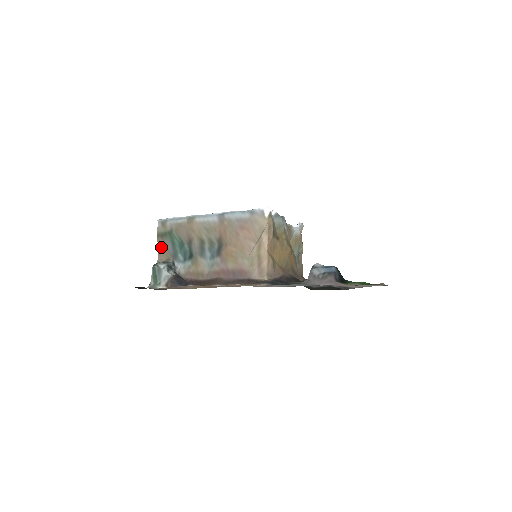
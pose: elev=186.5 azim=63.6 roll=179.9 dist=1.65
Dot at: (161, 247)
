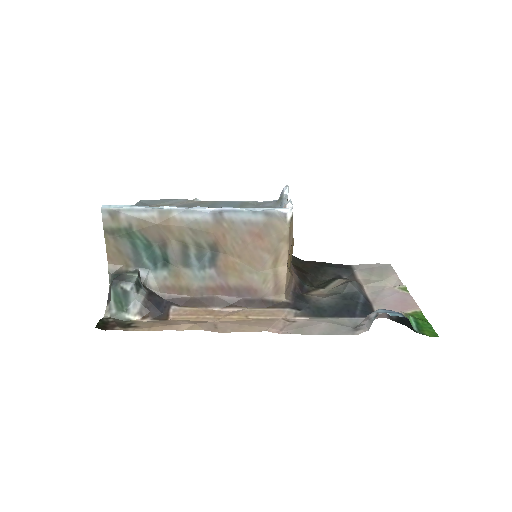
Dot at: (113, 249)
